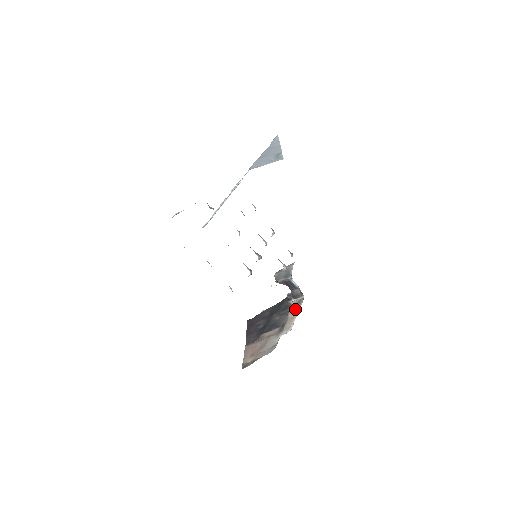
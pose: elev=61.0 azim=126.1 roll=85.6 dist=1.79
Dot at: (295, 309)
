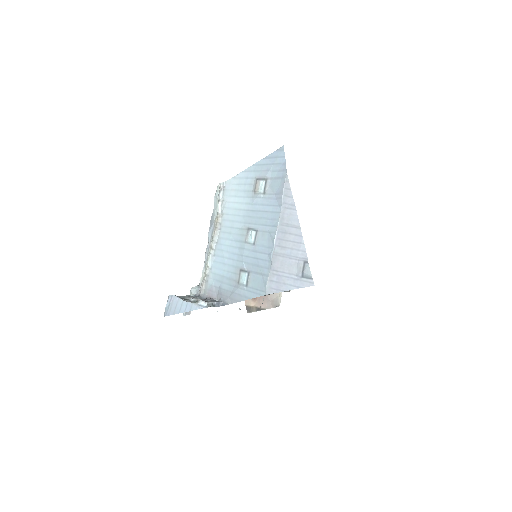
Dot at: occluded
